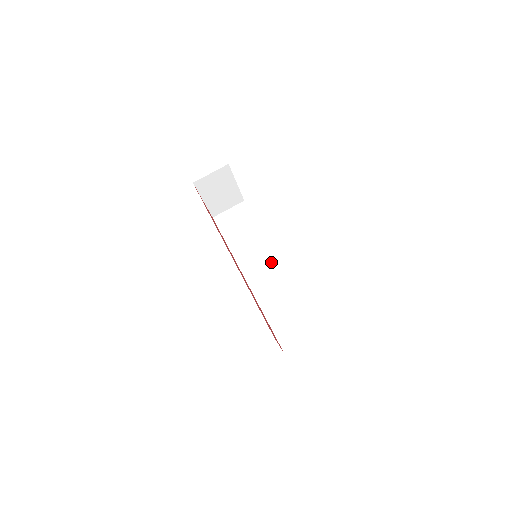
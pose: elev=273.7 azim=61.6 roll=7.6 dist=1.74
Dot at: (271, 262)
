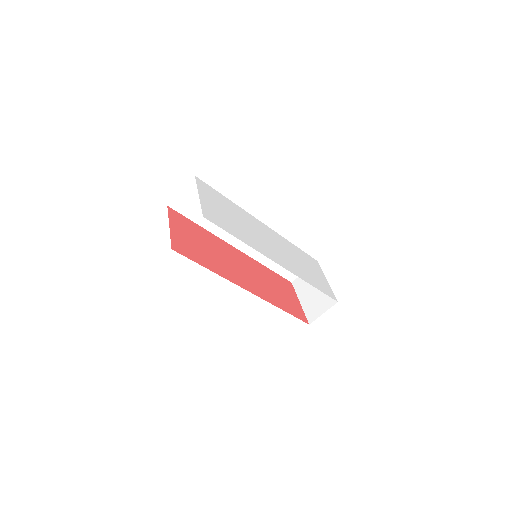
Dot at: occluded
